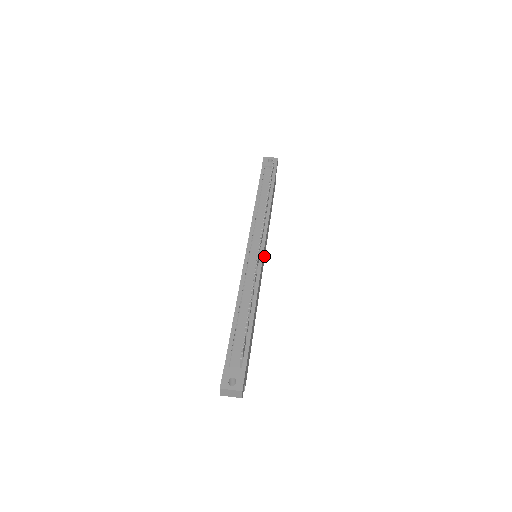
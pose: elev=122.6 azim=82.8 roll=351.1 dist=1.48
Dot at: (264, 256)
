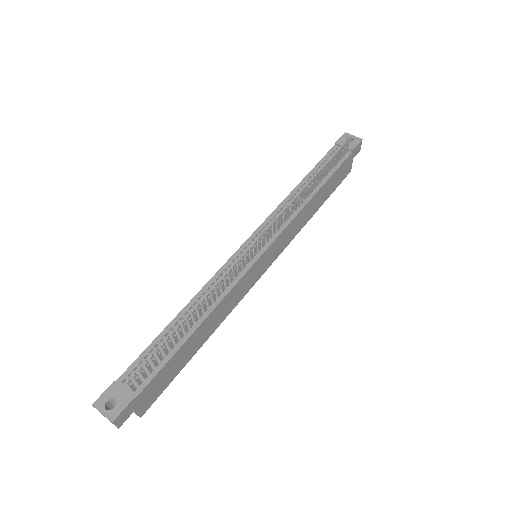
Dot at: (271, 259)
